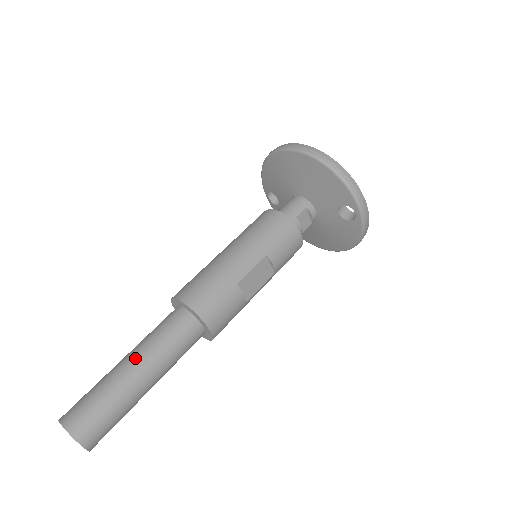
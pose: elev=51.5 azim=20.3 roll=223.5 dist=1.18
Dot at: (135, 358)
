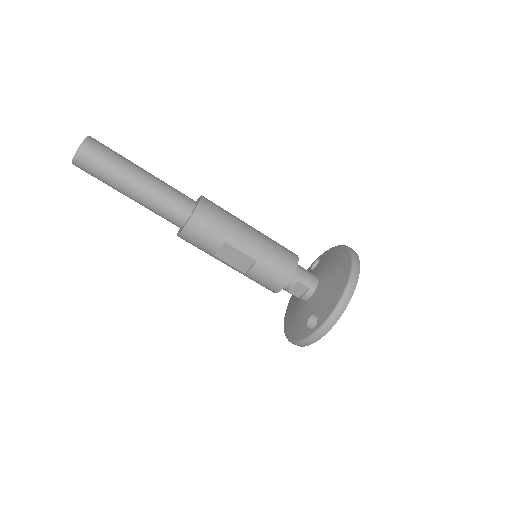
Dot at: (147, 178)
